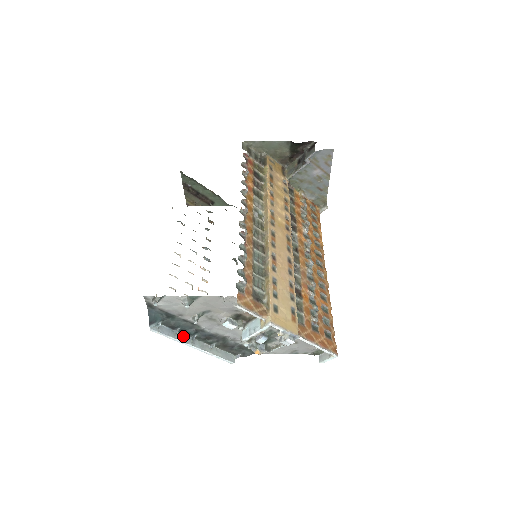
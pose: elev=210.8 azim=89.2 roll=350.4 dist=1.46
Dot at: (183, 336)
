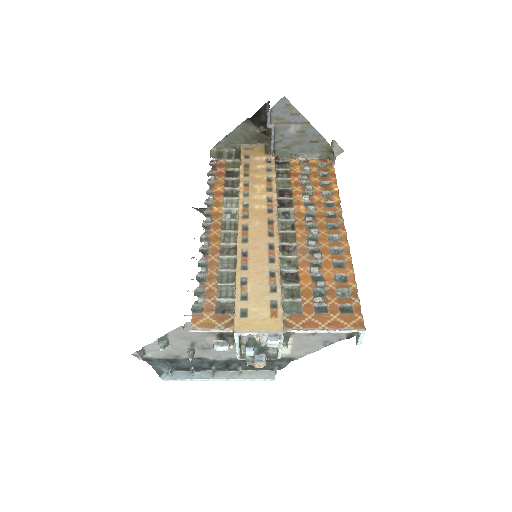
Dot at: (203, 373)
